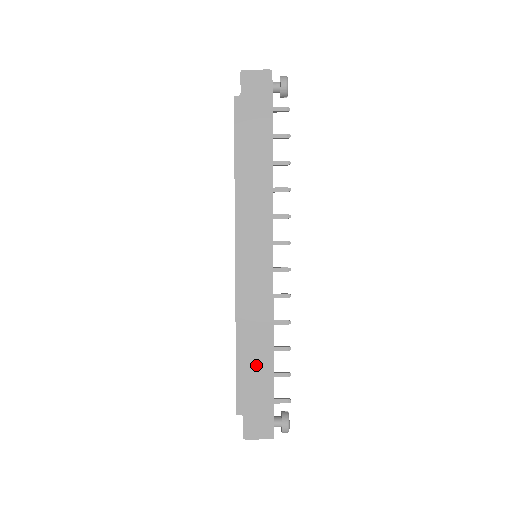
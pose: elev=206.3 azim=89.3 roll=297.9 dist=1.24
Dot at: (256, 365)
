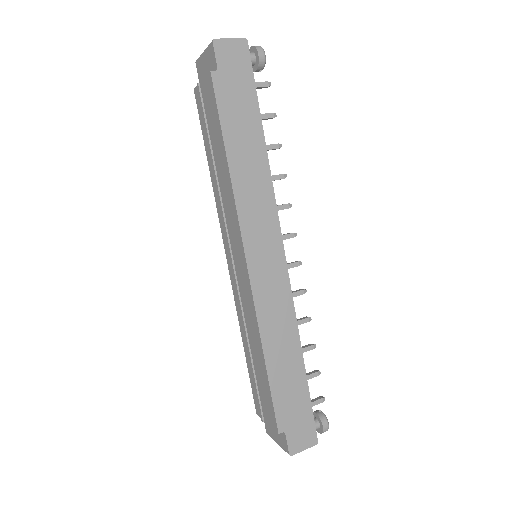
Dot at: (289, 374)
